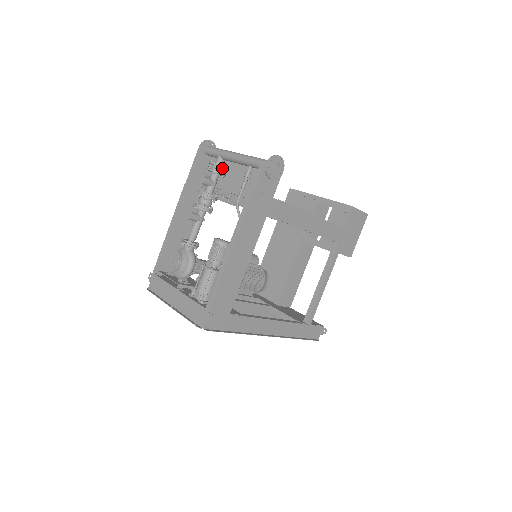
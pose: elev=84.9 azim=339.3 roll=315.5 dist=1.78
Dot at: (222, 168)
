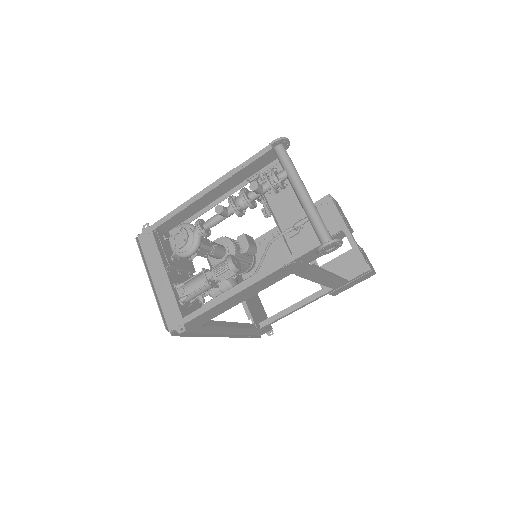
Dot at: (280, 185)
